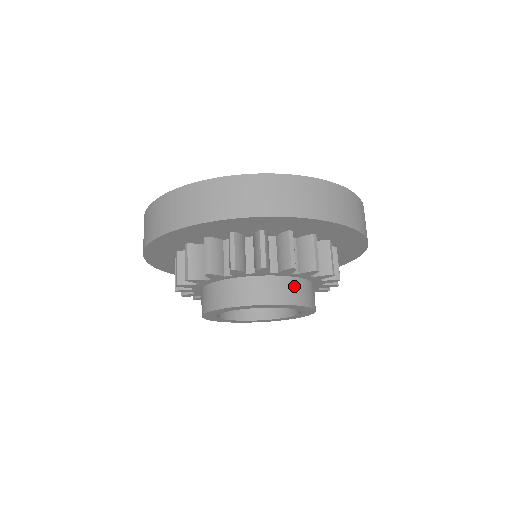
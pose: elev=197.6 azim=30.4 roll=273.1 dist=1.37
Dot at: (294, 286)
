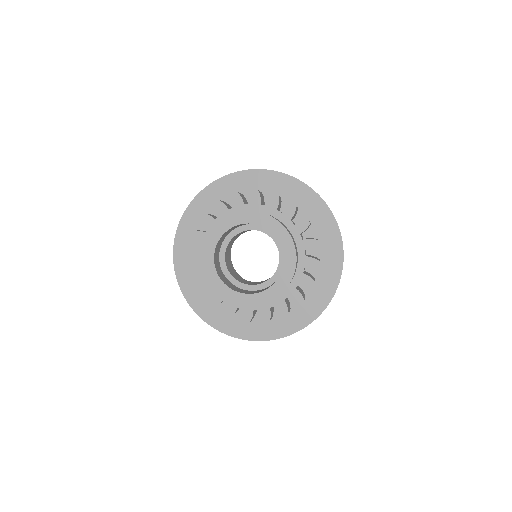
Dot at: (288, 230)
